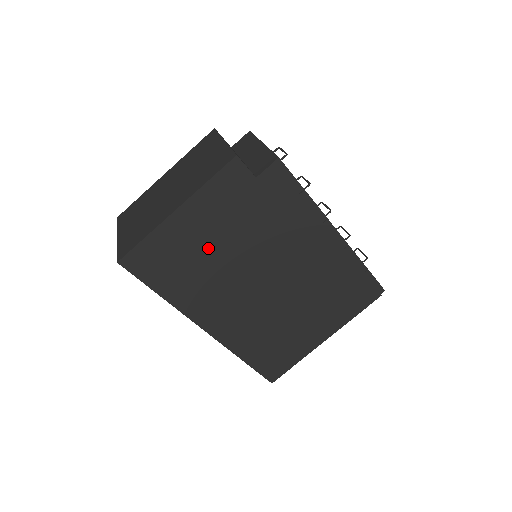
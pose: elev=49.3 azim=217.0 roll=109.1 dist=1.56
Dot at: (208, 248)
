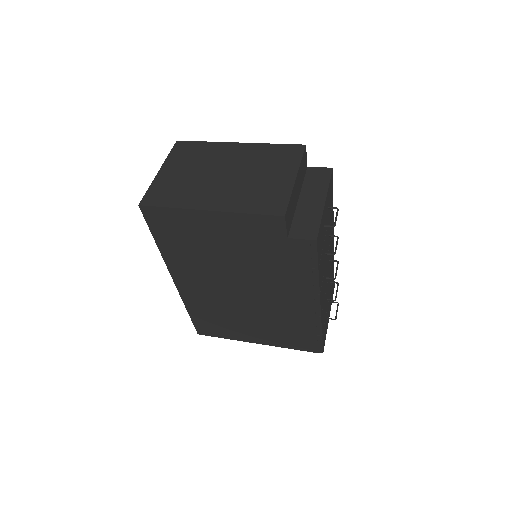
Dot at: (214, 246)
